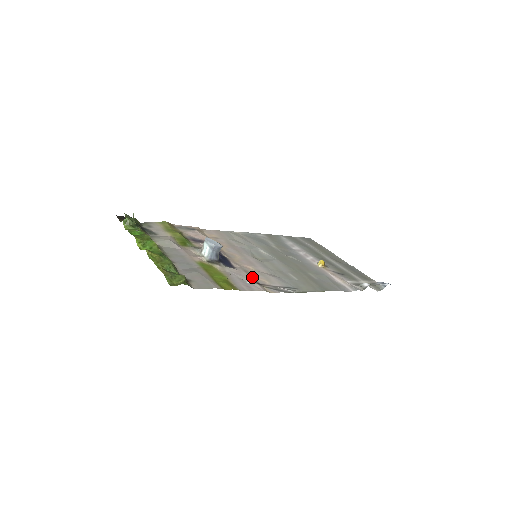
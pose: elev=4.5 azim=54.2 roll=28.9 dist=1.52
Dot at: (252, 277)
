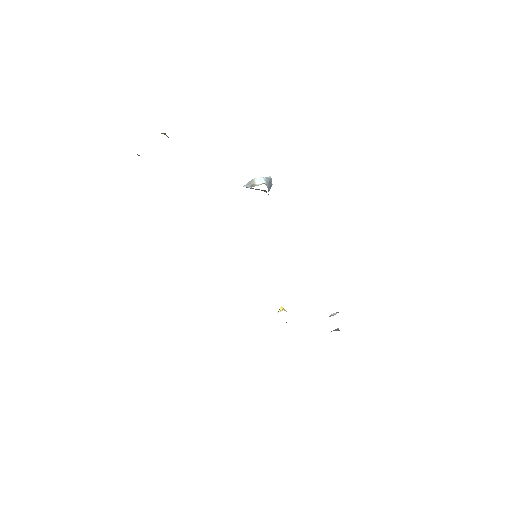
Dot at: occluded
